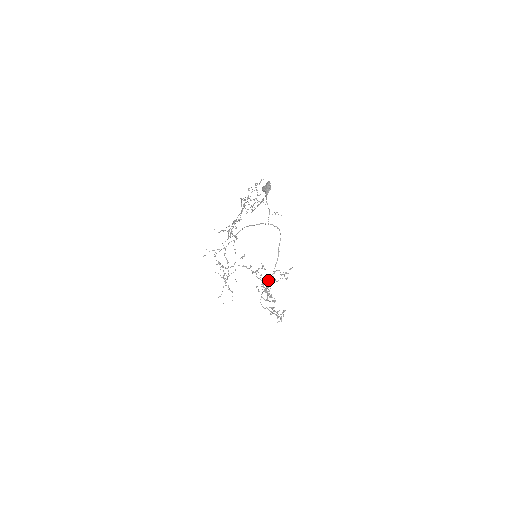
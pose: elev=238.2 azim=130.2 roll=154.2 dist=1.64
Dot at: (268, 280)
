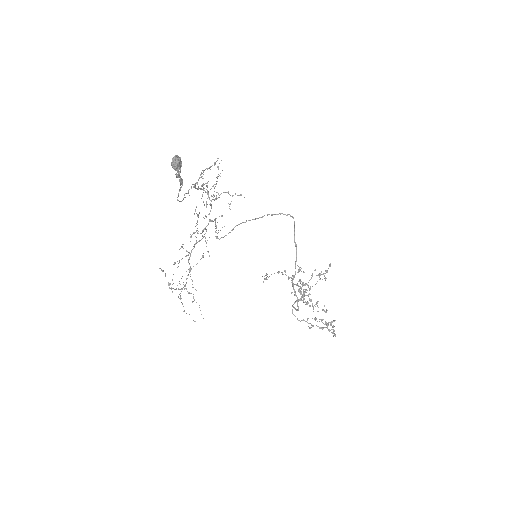
Dot at: (305, 285)
